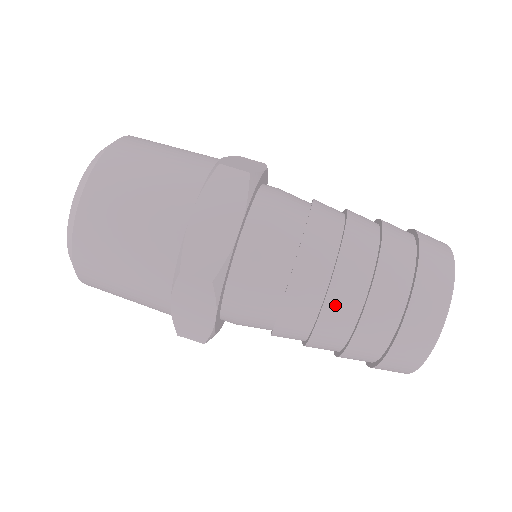
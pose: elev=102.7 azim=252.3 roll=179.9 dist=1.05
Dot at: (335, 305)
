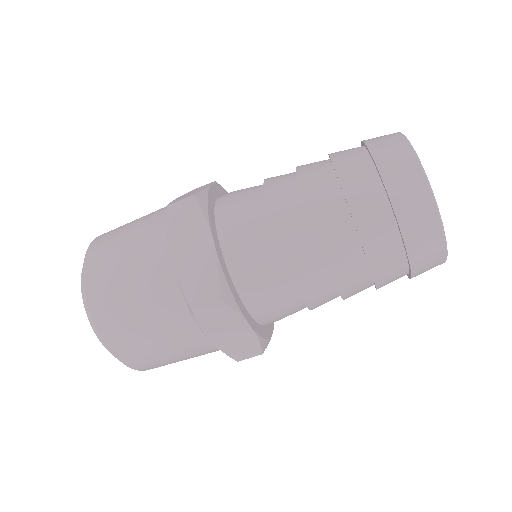
Dot at: (333, 247)
